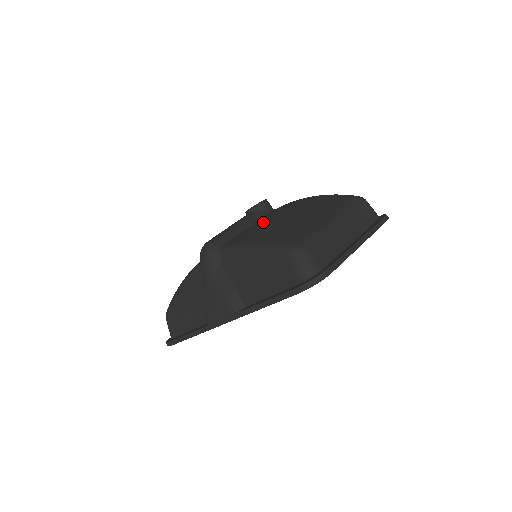
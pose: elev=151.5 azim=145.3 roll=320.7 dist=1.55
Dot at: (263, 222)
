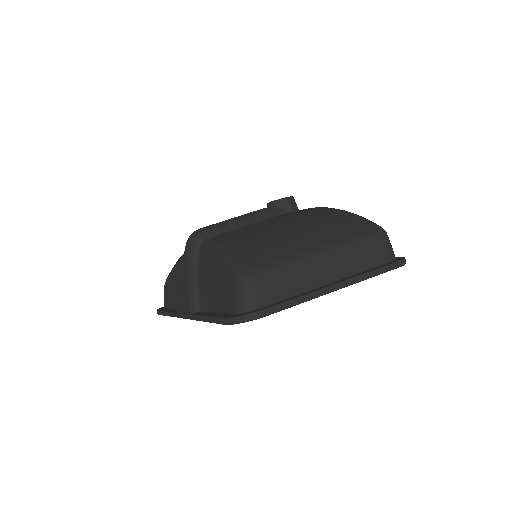
Dot at: (261, 225)
